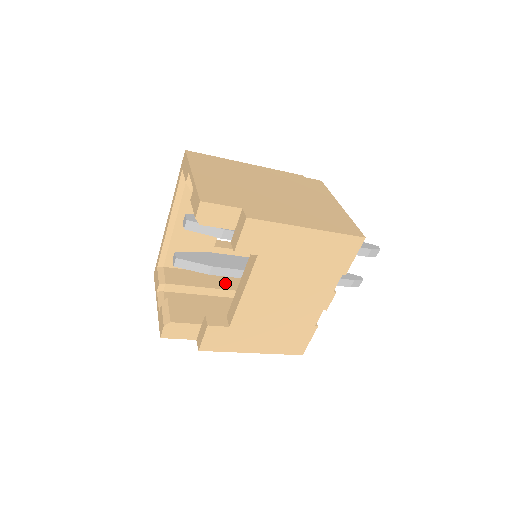
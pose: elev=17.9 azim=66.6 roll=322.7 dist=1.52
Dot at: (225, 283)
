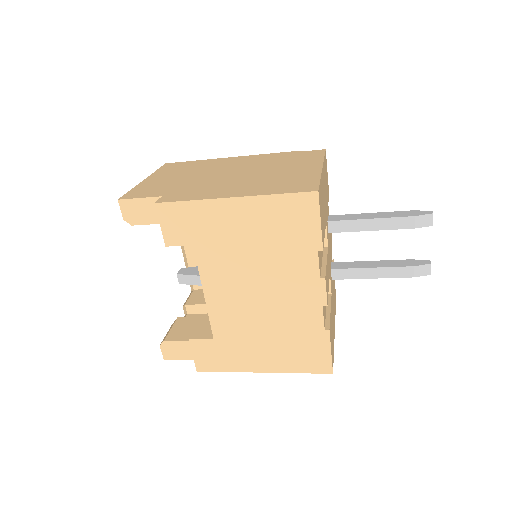
Dot at: occluded
